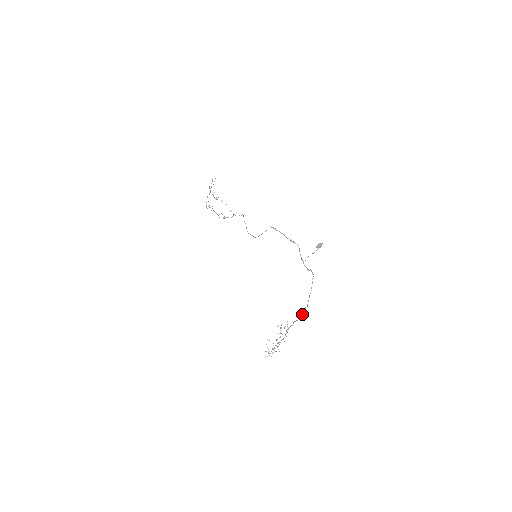
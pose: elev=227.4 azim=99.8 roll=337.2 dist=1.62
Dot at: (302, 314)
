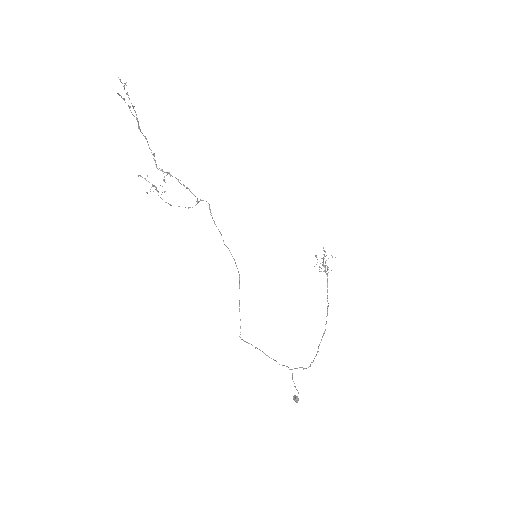
Dot at: (327, 314)
